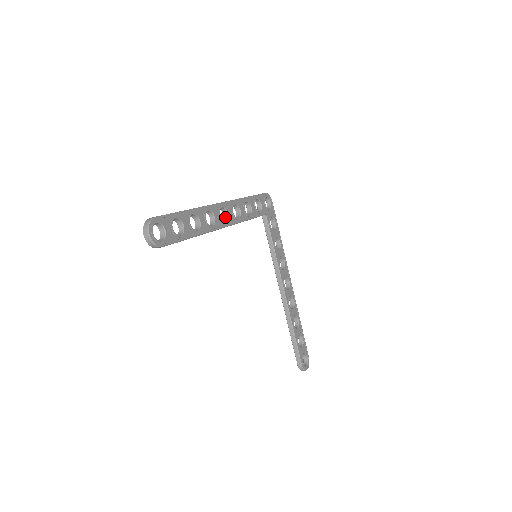
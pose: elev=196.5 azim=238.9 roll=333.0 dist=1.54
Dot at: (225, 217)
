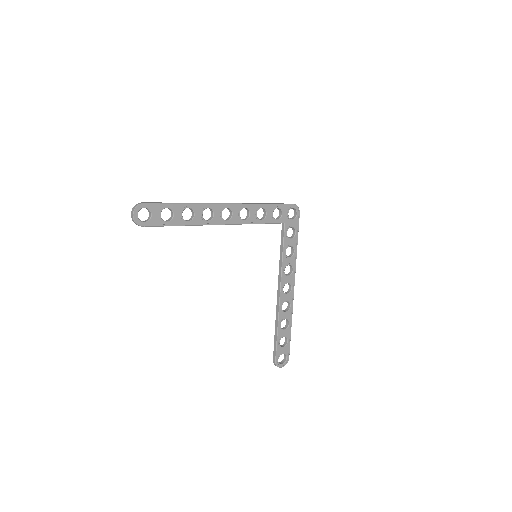
Dot at: (230, 216)
